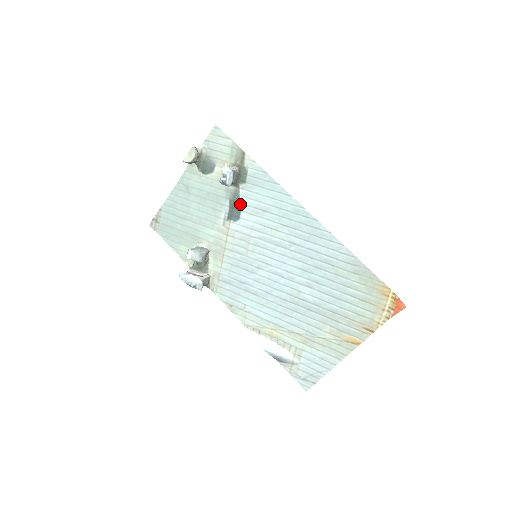
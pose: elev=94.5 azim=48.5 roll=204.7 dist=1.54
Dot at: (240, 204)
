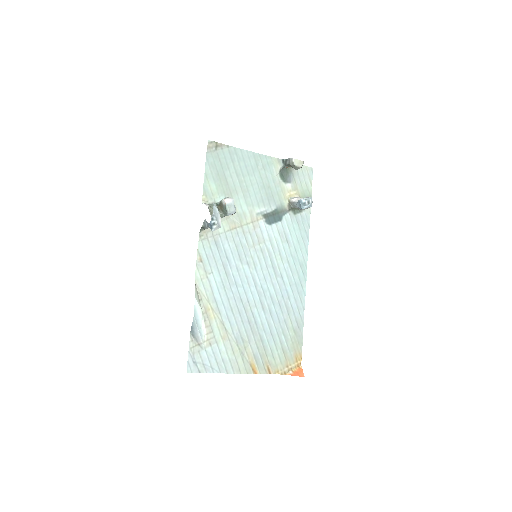
Dot at: (280, 219)
